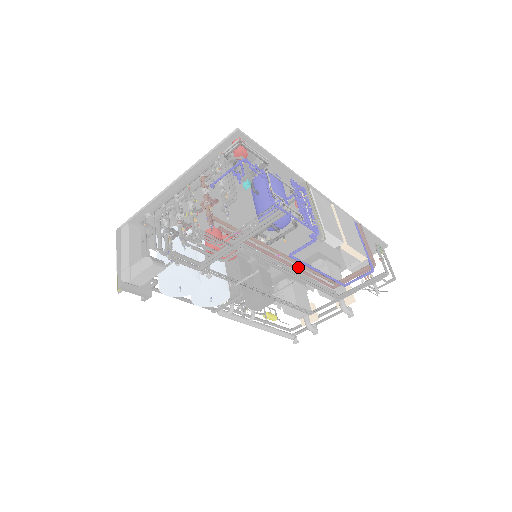
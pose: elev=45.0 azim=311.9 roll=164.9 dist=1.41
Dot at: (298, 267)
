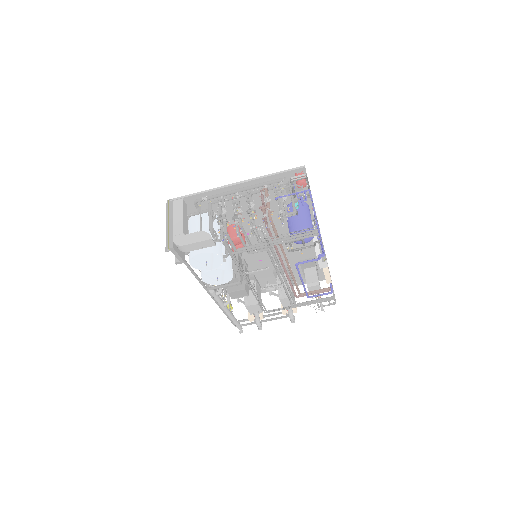
Dot at: (265, 274)
